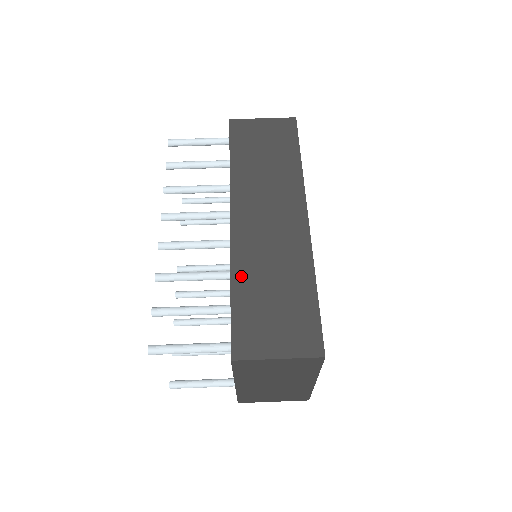
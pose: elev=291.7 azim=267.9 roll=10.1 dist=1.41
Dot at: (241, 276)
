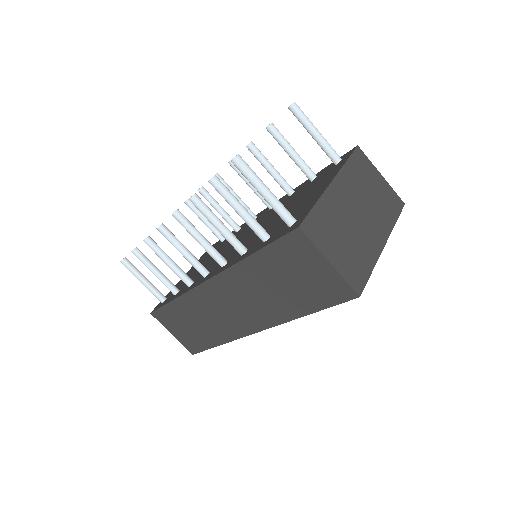
Dot at: (184, 303)
